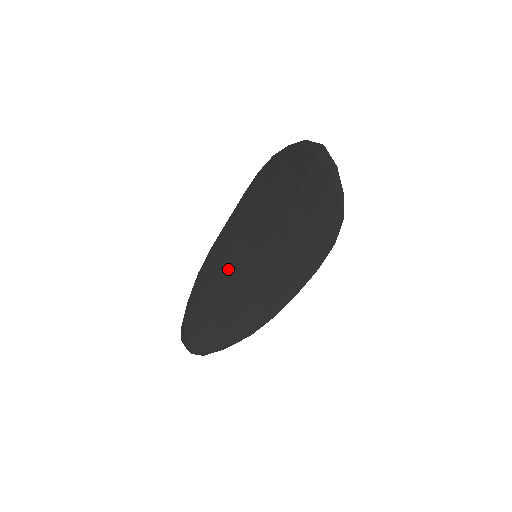
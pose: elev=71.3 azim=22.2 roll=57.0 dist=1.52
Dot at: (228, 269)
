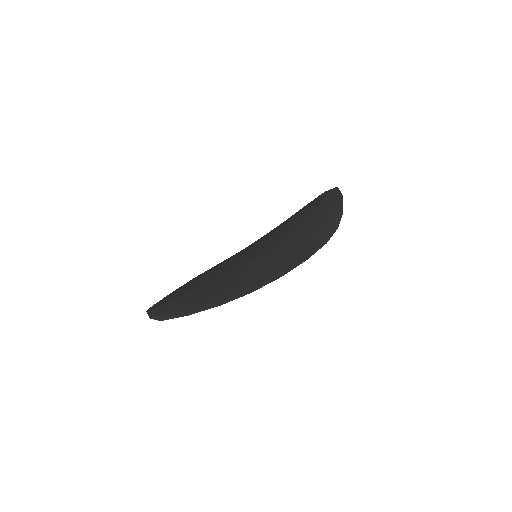
Dot at: (225, 268)
